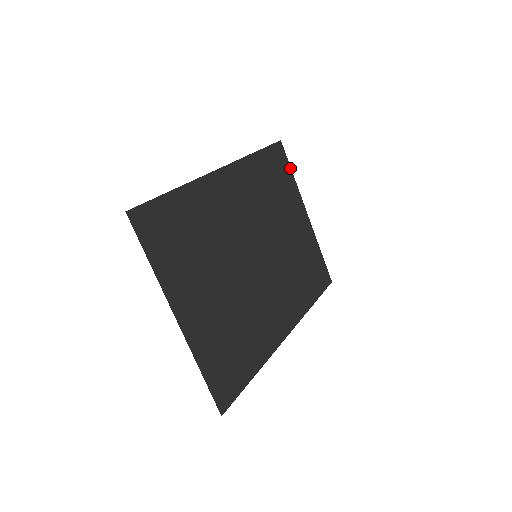
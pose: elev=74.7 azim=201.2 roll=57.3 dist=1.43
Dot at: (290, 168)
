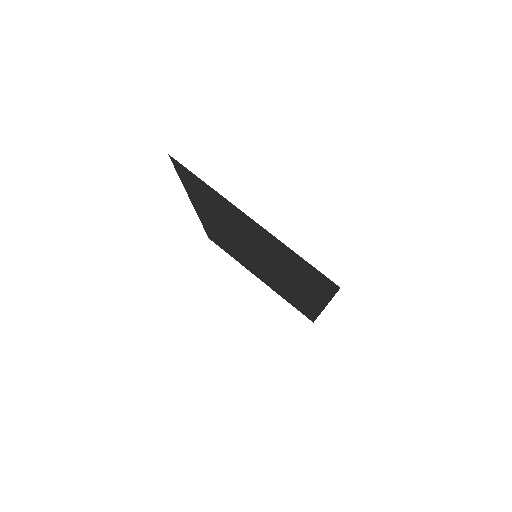
Dot at: occluded
